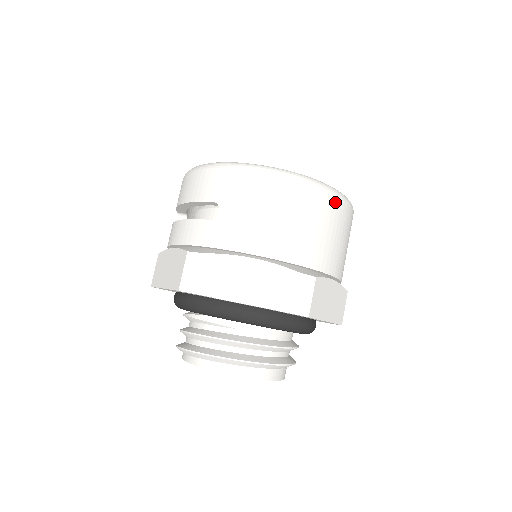
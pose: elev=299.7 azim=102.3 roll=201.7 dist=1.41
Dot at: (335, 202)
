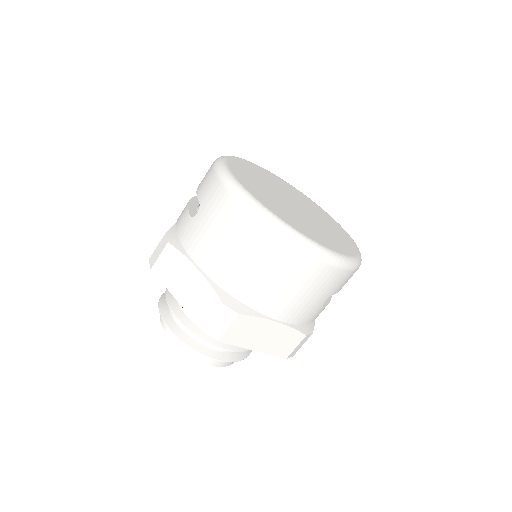
Dot at: (300, 256)
